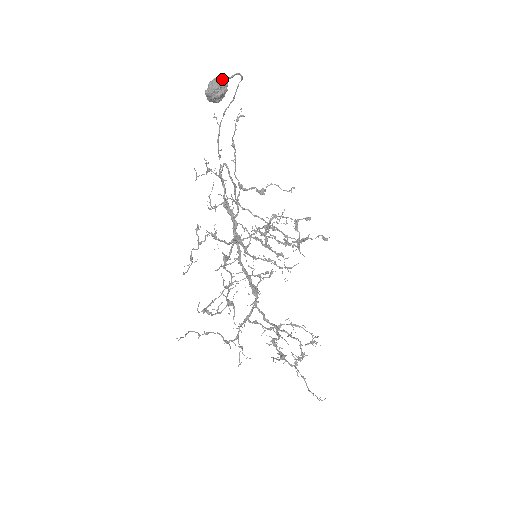
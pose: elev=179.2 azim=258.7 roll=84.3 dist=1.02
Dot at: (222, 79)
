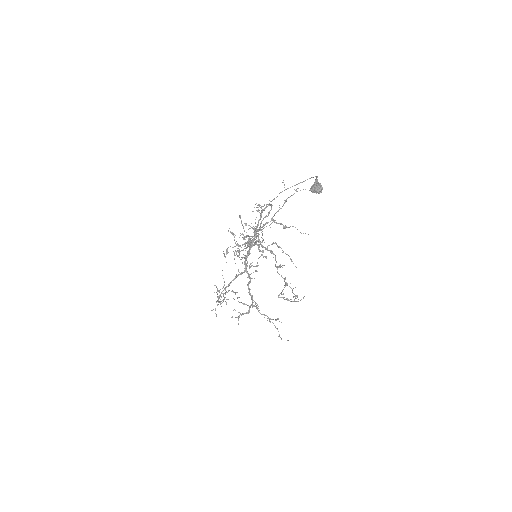
Dot at: (318, 182)
